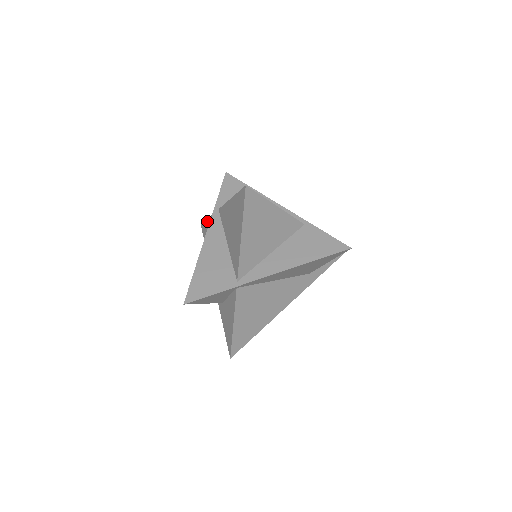
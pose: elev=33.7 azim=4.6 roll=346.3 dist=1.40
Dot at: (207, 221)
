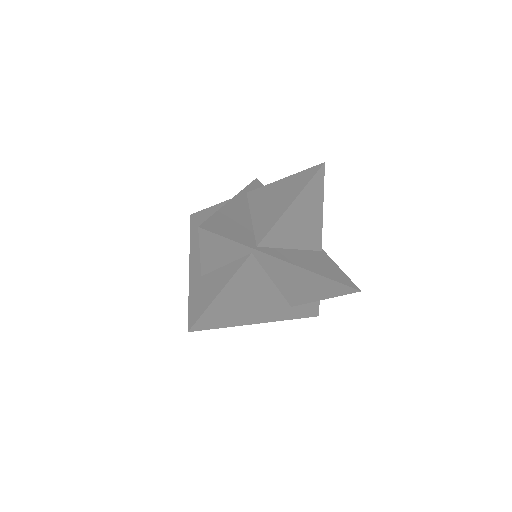
Dot at: (210, 208)
